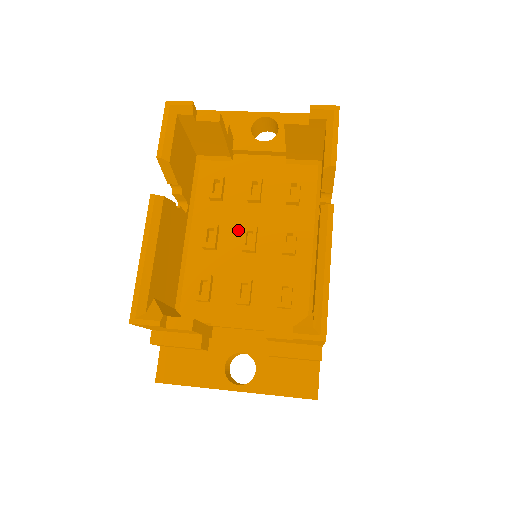
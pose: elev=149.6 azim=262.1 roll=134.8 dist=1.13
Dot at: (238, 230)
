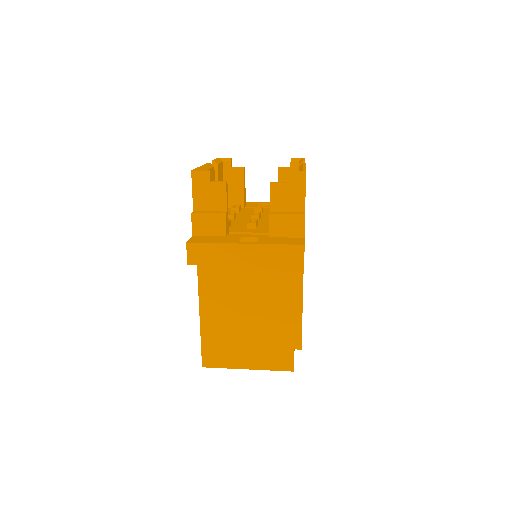
Dot at: (248, 217)
